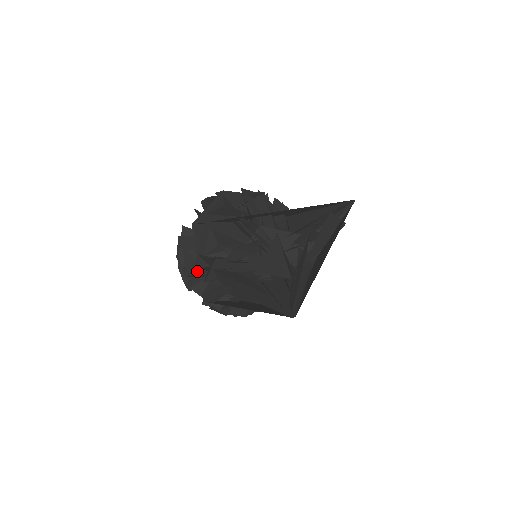
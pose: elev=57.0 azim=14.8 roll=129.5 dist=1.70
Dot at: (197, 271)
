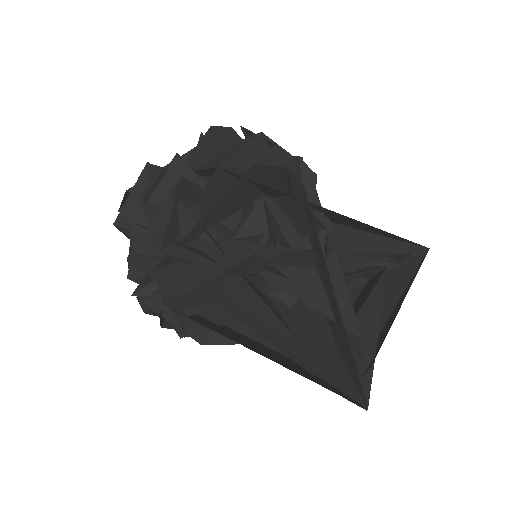
Dot at: (180, 250)
